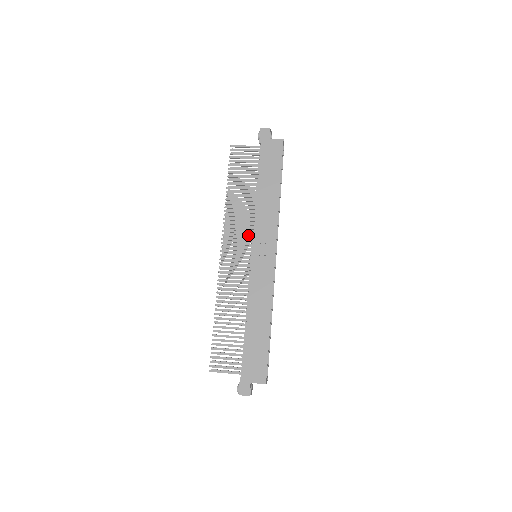
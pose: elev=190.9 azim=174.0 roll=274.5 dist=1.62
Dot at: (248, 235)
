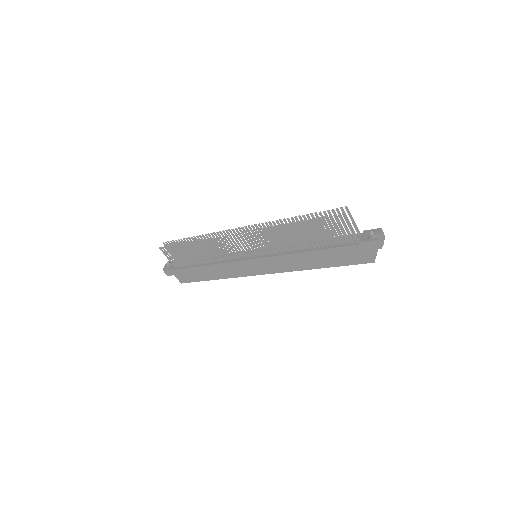
Dot at: (266, 250)
